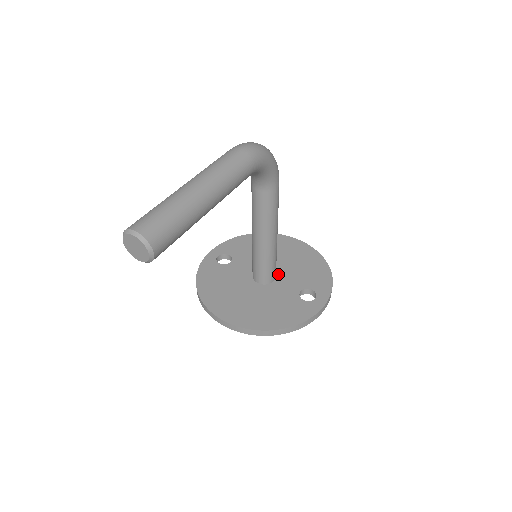
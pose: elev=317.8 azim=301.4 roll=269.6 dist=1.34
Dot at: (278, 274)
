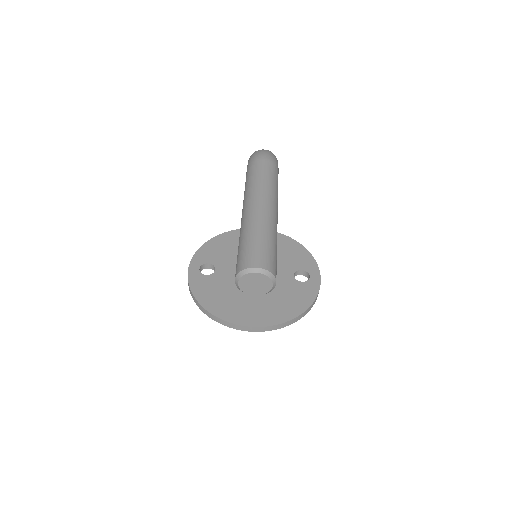
Dot at: occluded
